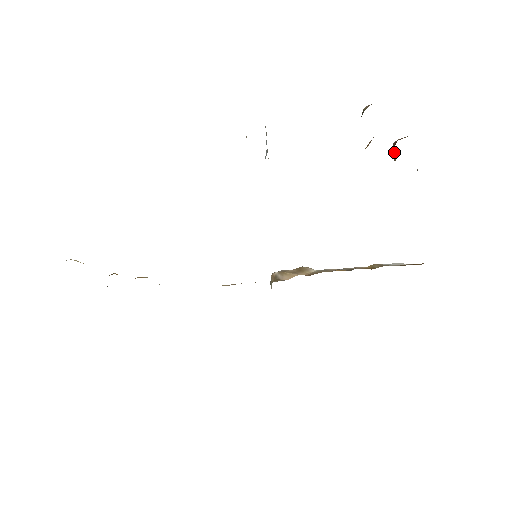
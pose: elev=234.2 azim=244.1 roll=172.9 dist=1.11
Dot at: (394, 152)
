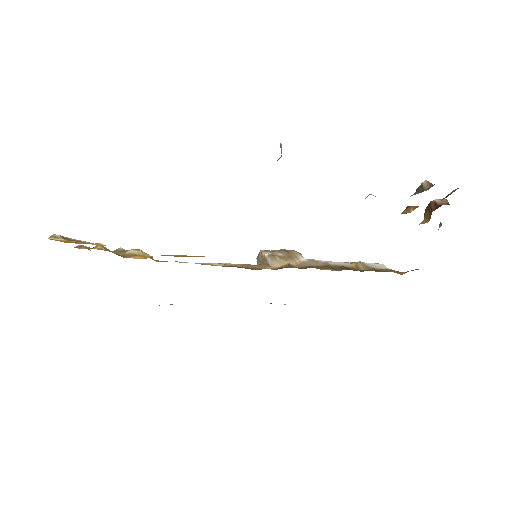
Dot at: (429, 212)
